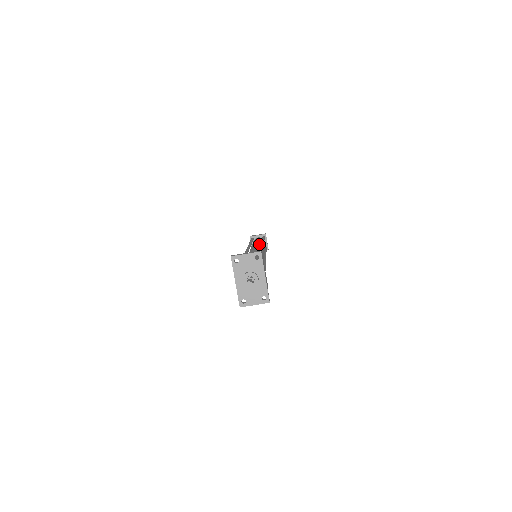
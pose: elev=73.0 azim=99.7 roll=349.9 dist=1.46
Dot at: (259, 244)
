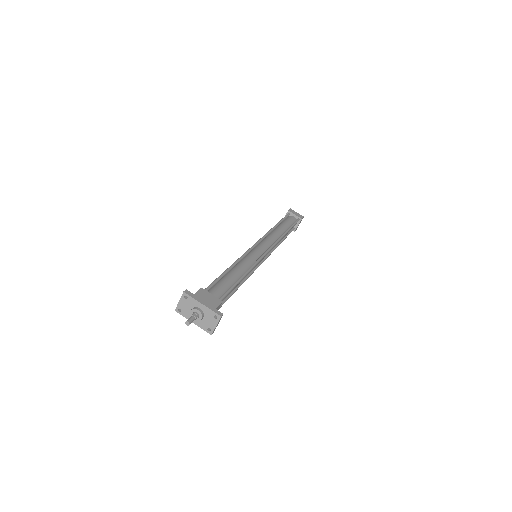
Dot at: occluded
